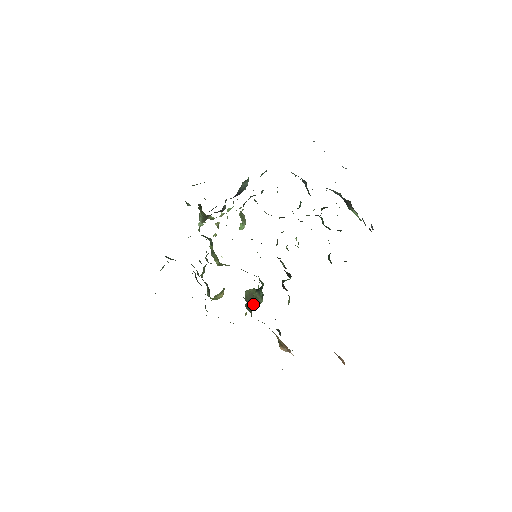
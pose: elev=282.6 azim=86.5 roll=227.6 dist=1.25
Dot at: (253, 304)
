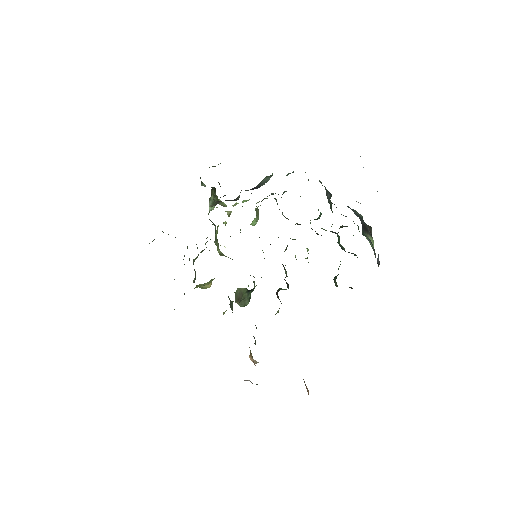
Dot at: (239, 304)
